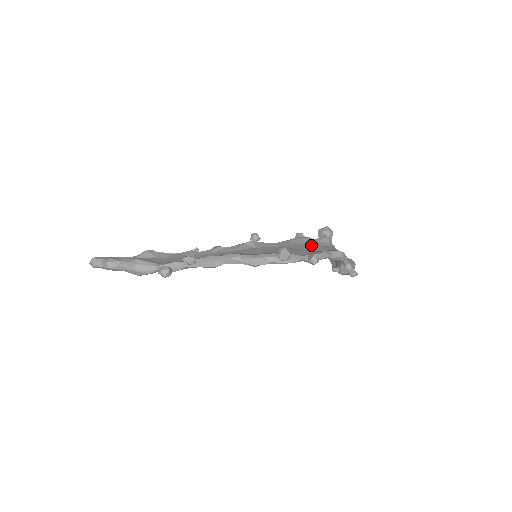
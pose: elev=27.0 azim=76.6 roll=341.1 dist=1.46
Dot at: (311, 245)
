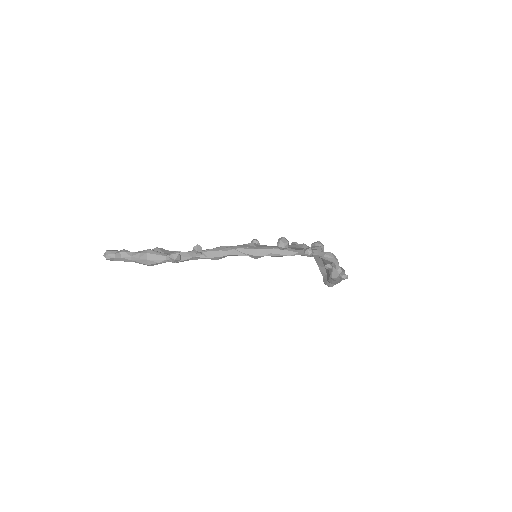
Dot at: occluded
